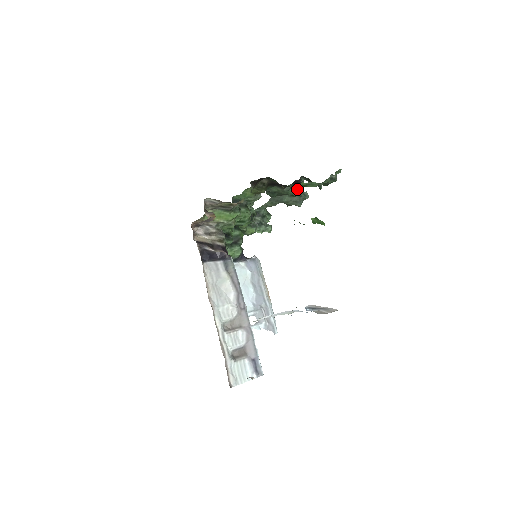
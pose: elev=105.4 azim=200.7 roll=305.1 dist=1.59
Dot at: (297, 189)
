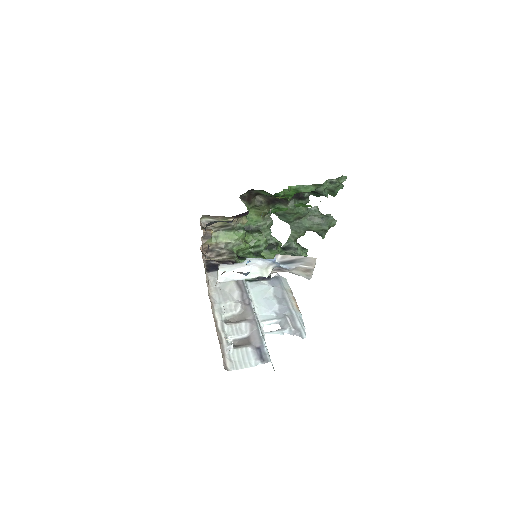
Dot at: (283, 190)
